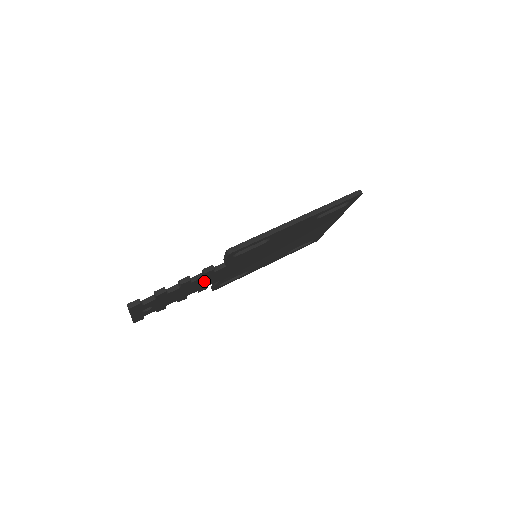
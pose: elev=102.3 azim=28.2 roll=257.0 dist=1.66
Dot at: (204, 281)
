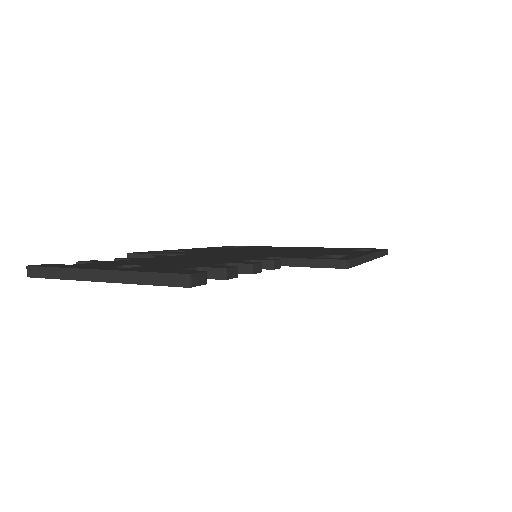
Dot at: occluded
